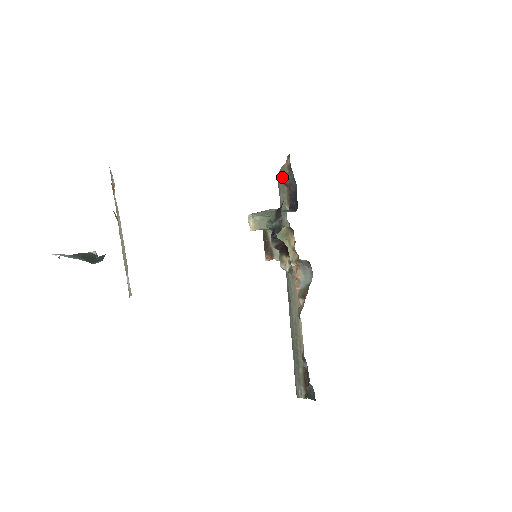
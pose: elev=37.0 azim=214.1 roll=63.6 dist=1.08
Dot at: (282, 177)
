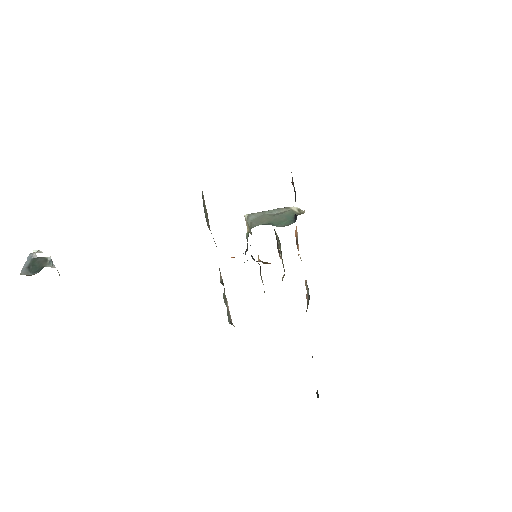
Dot at: occluded
